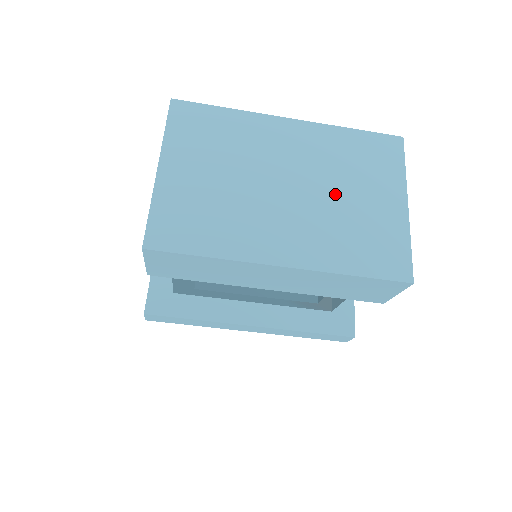
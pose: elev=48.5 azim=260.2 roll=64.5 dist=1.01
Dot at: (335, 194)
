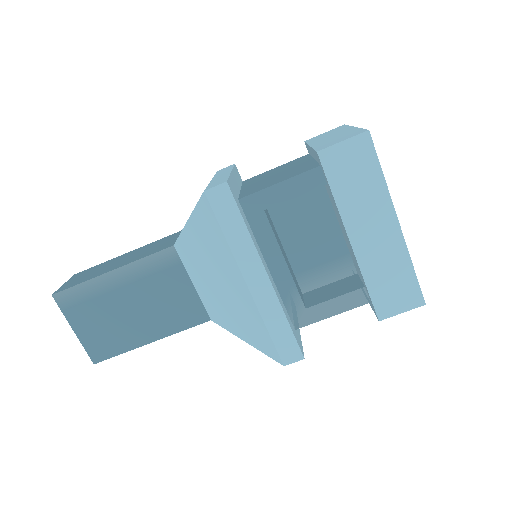
Dot at: occluded
